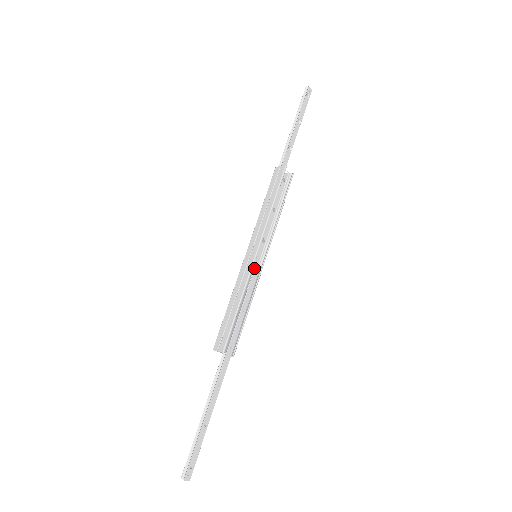
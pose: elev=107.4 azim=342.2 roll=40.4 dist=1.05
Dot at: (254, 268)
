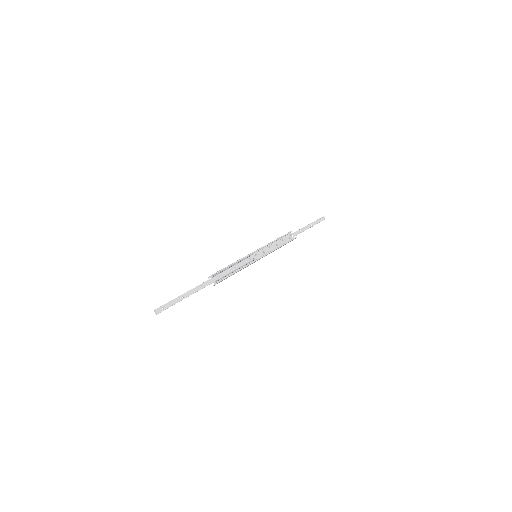
Dot at: (251, 256)
